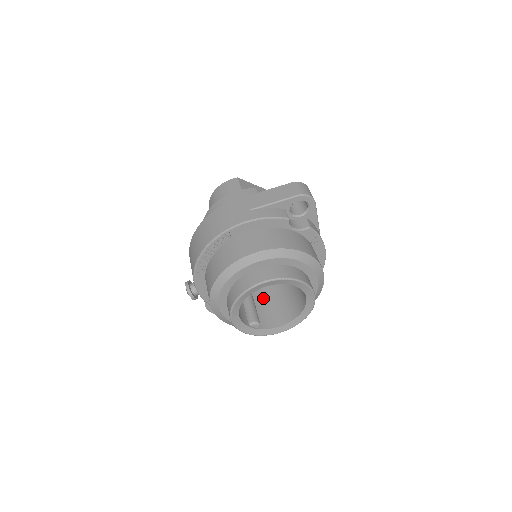
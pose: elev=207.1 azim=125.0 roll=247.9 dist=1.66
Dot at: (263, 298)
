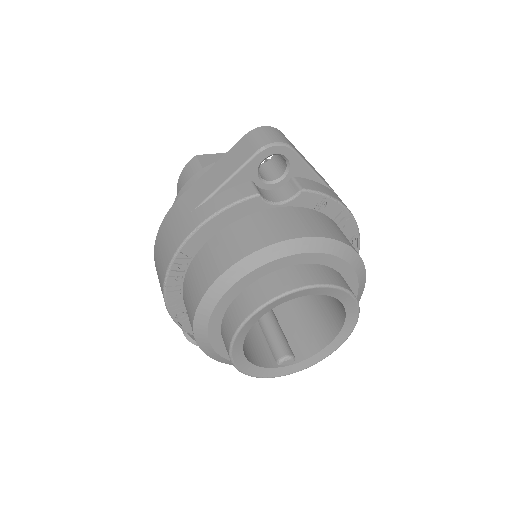
Dot at: (290, 309)
